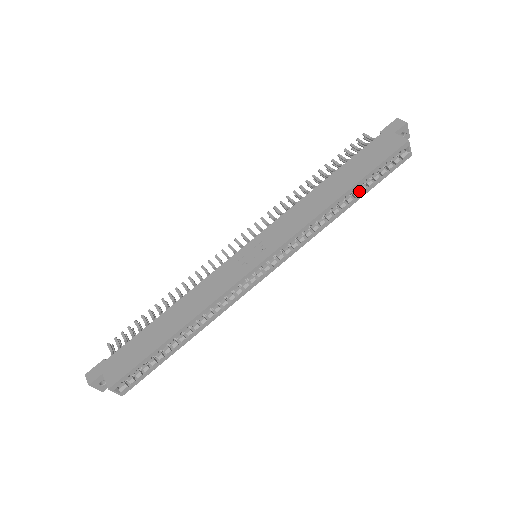
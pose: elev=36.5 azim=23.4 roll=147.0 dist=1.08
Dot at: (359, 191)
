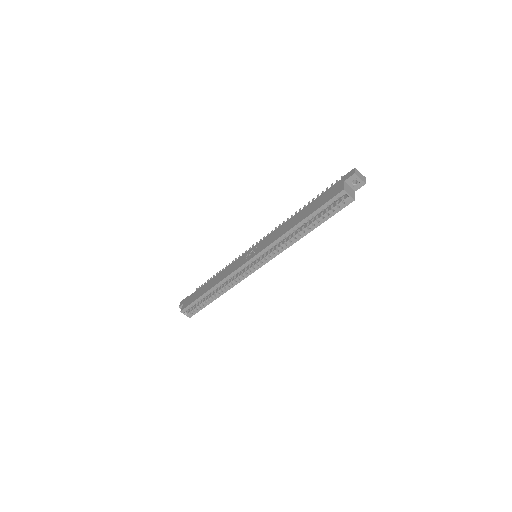
Dot at: (315, 223)
